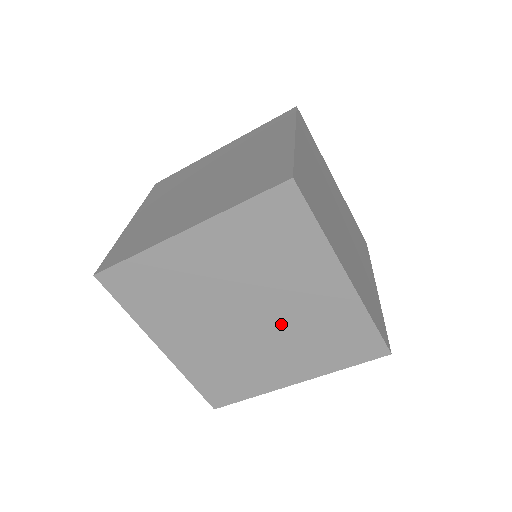
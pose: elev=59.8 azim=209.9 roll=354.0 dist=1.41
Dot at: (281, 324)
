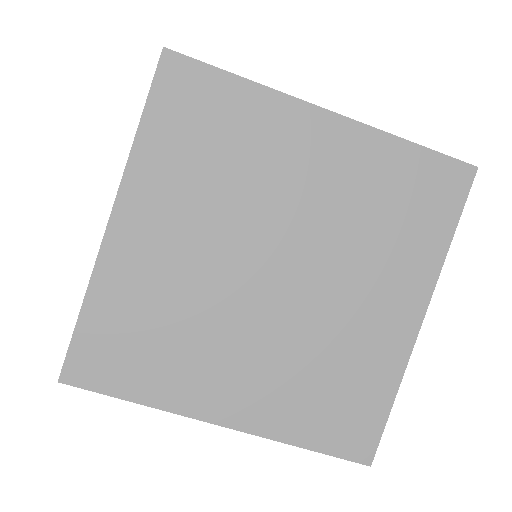
Dot at: (322, 245)
